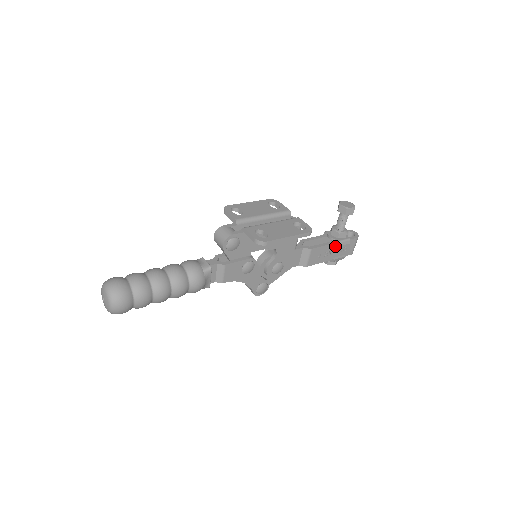
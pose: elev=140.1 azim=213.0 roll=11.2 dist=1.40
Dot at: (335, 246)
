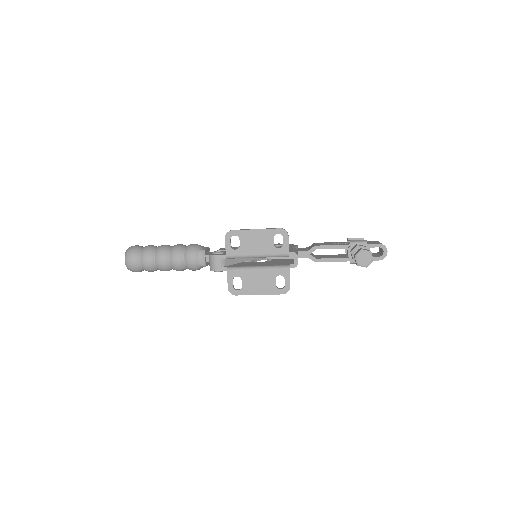
Dot at: (349, 260)
